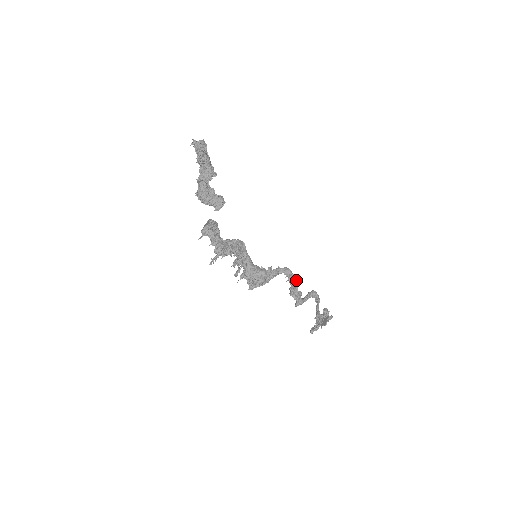
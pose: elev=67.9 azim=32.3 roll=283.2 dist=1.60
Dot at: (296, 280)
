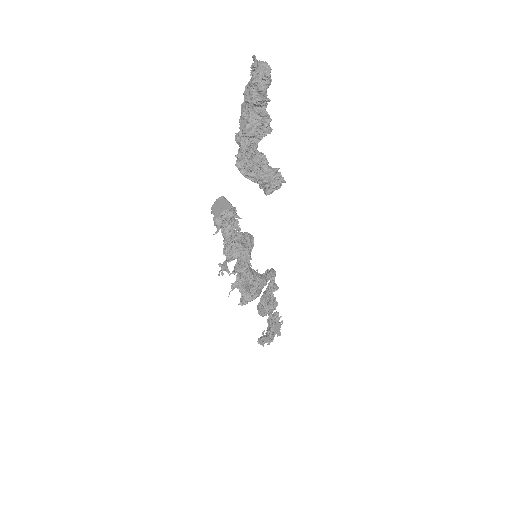
Dot at: (275, 284)
